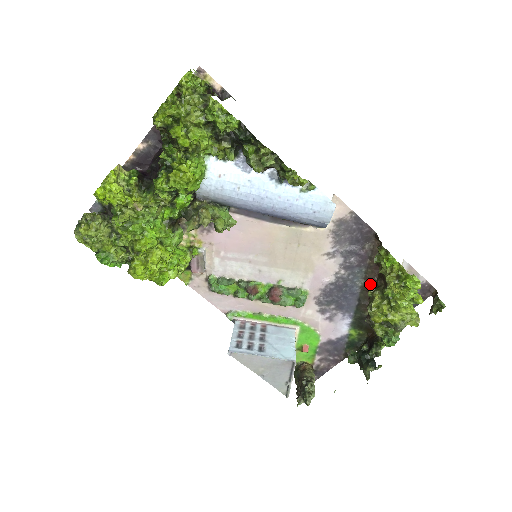
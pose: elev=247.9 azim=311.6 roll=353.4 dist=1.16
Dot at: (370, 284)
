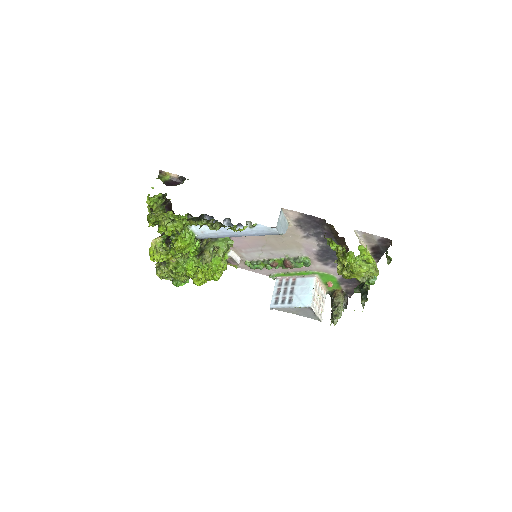
Dot at: (344, 246)
